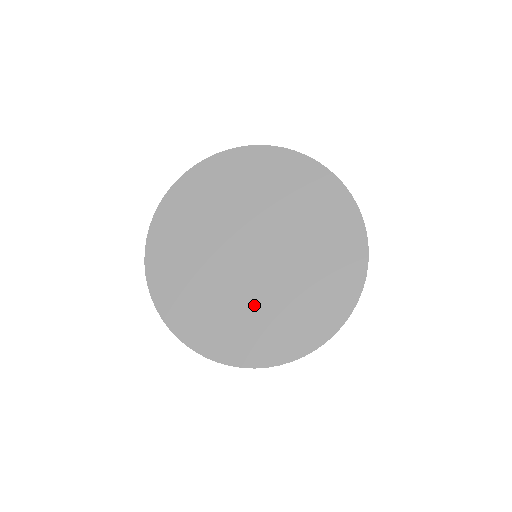
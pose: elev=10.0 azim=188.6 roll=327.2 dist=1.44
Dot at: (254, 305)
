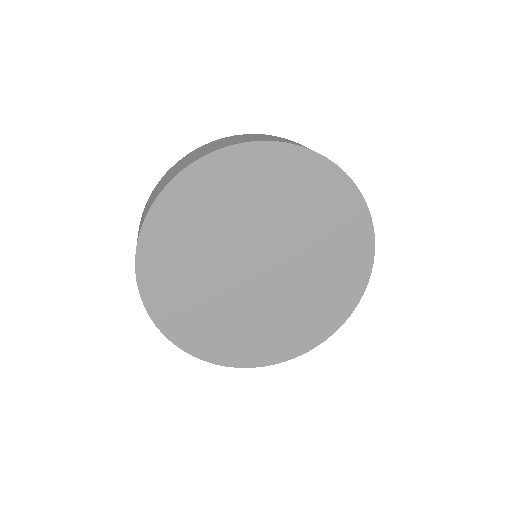
Dot at: (294, 302)
